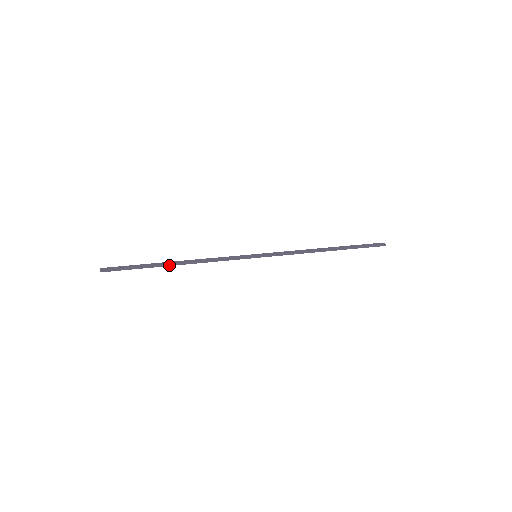
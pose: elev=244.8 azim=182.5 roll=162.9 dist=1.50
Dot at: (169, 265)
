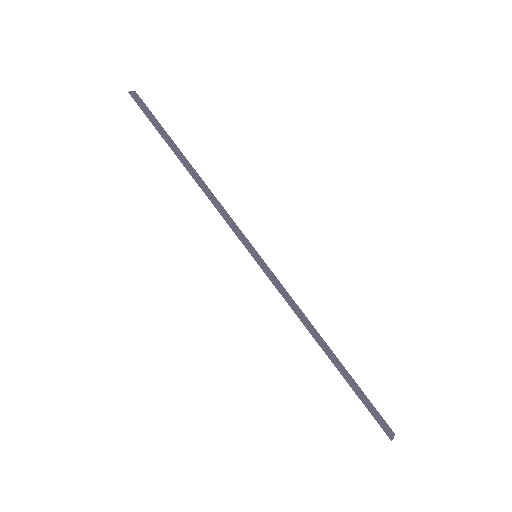
Dot at: (180, 158)
